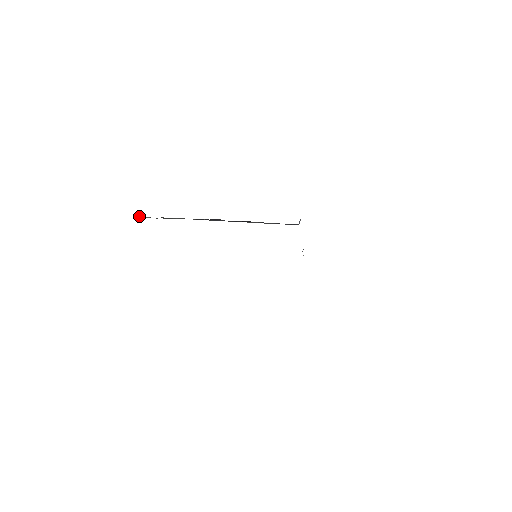
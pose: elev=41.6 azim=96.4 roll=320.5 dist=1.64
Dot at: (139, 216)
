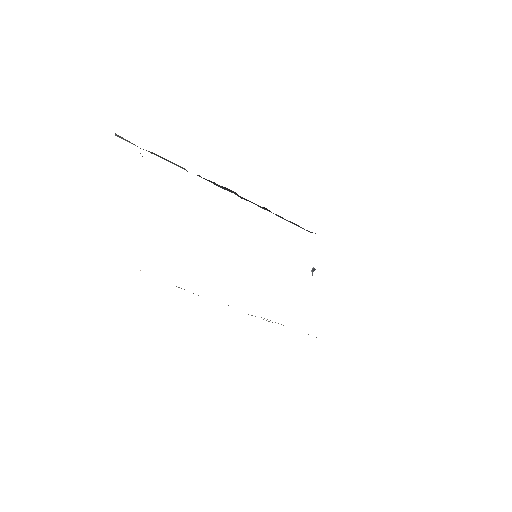
Dot at: (115, 133)
